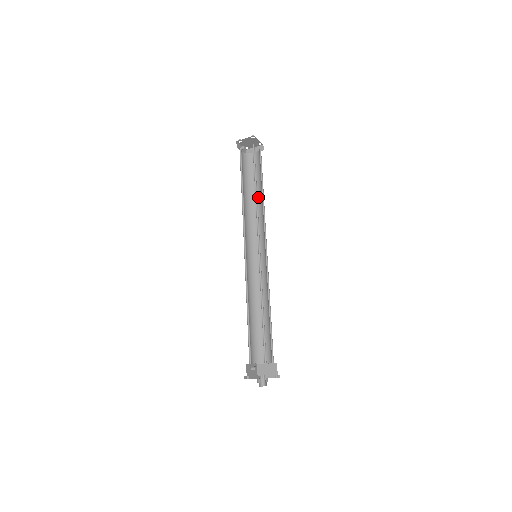
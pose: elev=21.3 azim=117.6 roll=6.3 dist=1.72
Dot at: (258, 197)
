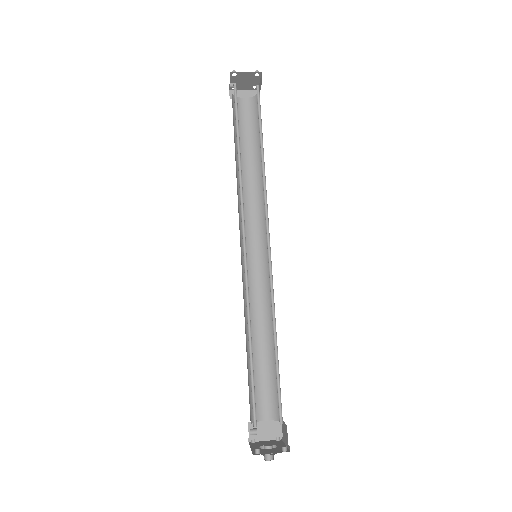
Dot at: (251, 166)
